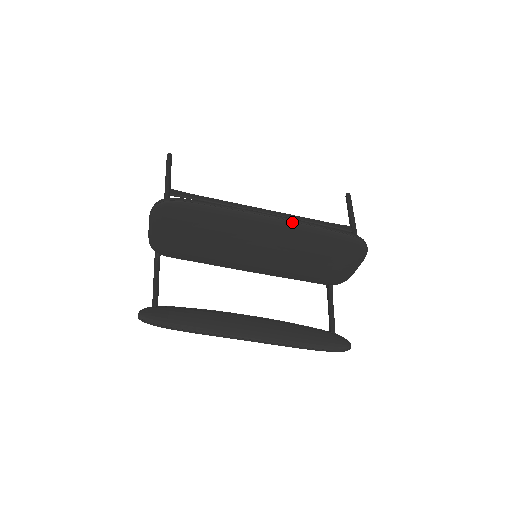
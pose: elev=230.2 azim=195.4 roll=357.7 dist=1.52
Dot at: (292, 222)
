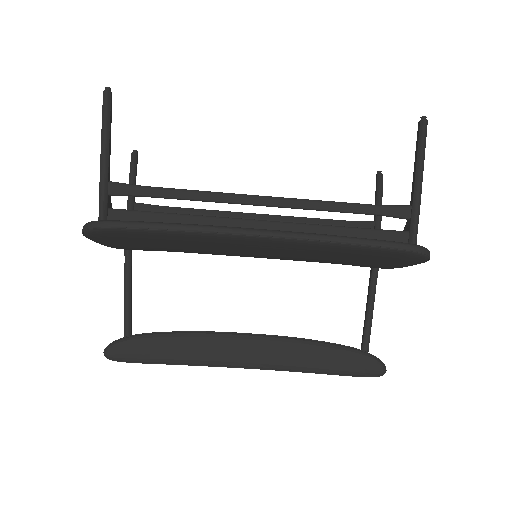
Dot at: (299, 240)
